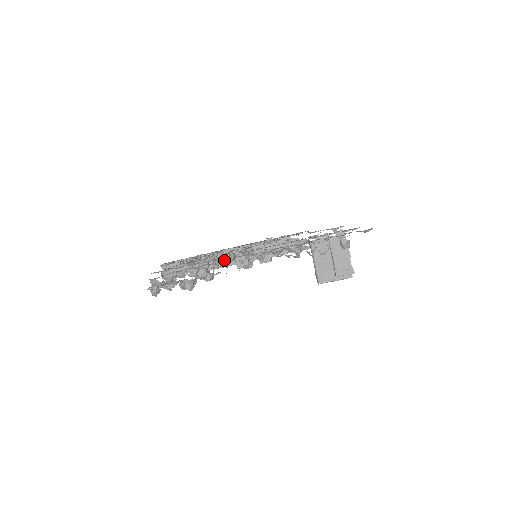
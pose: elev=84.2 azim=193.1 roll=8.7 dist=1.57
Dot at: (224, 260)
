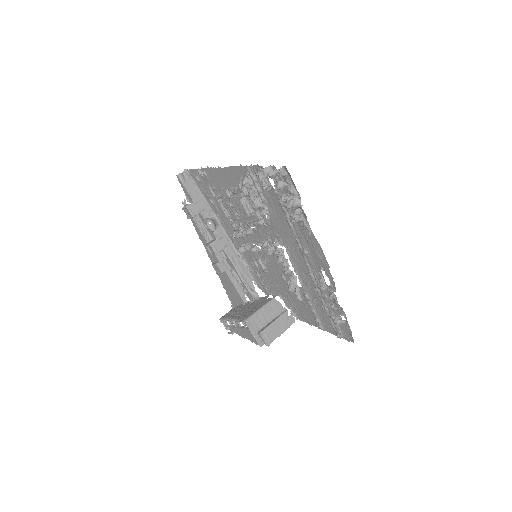
Dot at: (293, 228)
